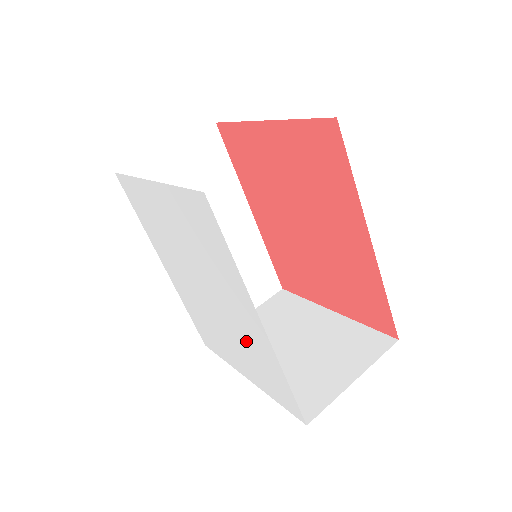
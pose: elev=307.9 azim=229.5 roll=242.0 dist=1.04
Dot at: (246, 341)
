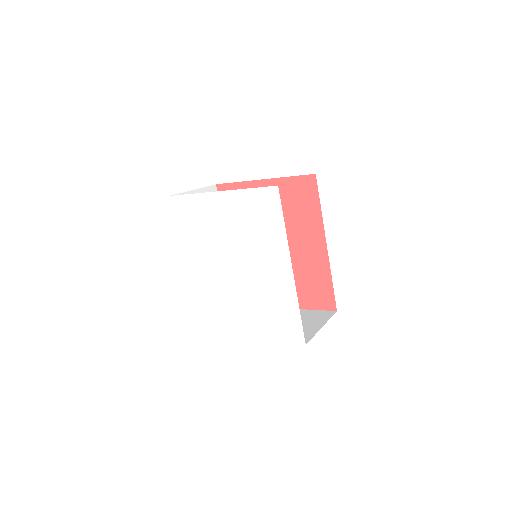
Dot at: (266, 295)
